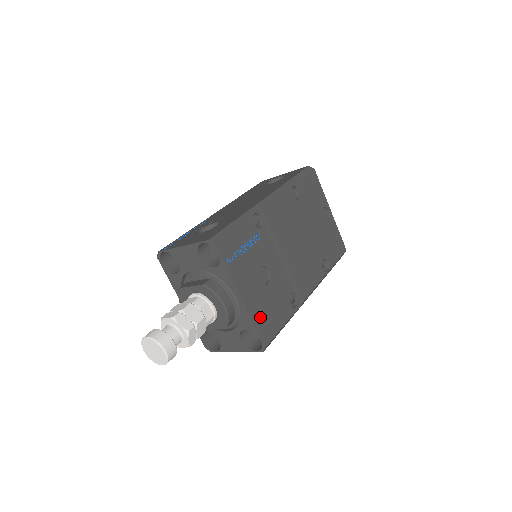
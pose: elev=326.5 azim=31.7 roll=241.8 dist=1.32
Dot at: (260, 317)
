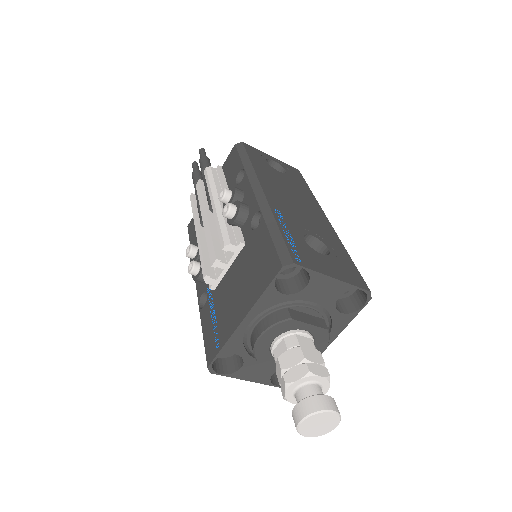
Dot at: occluded
